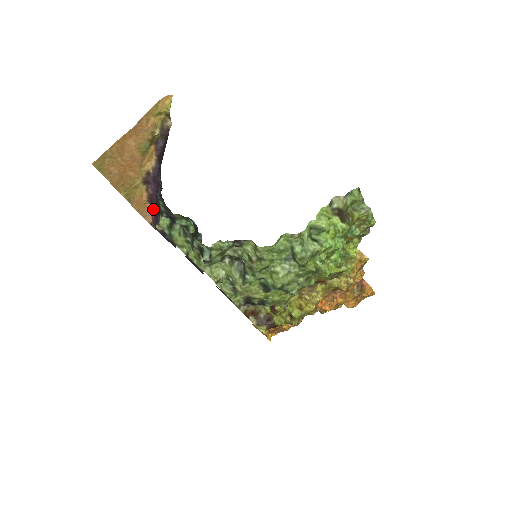
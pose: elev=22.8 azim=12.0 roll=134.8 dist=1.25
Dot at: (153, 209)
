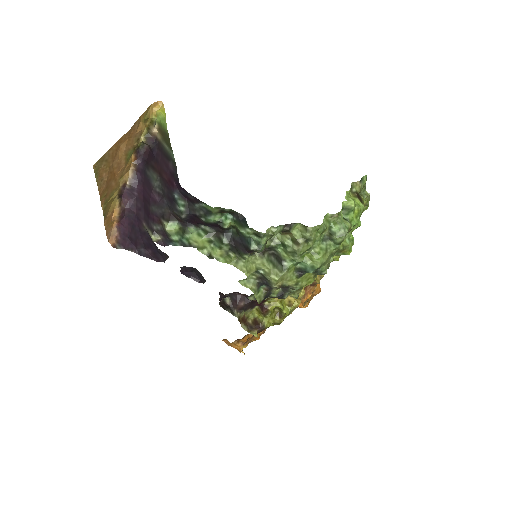
Dot at: (119, 228)
